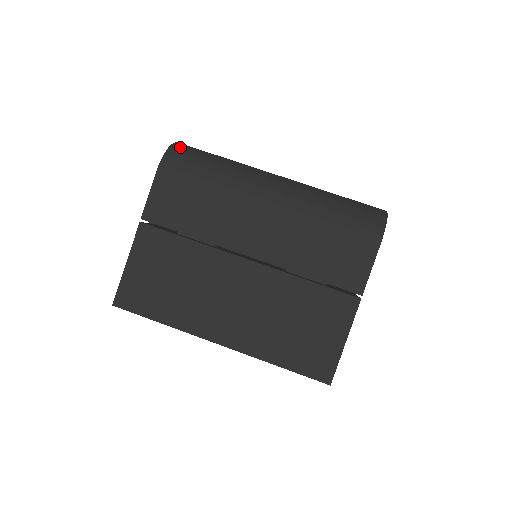
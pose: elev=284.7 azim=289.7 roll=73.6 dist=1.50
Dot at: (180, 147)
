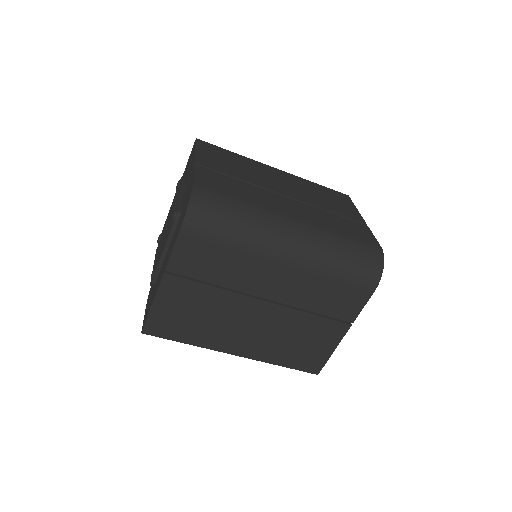
Dot at: (200, 199)
